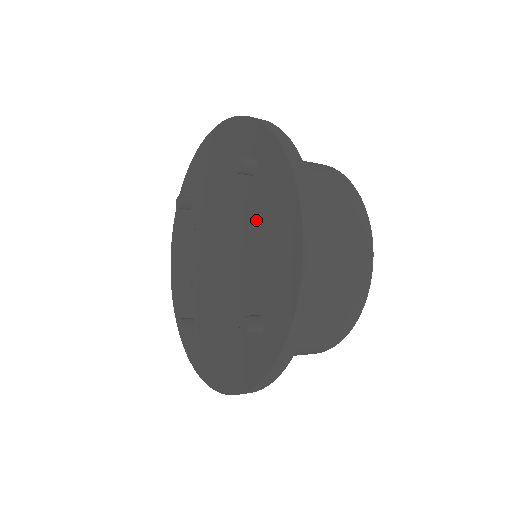
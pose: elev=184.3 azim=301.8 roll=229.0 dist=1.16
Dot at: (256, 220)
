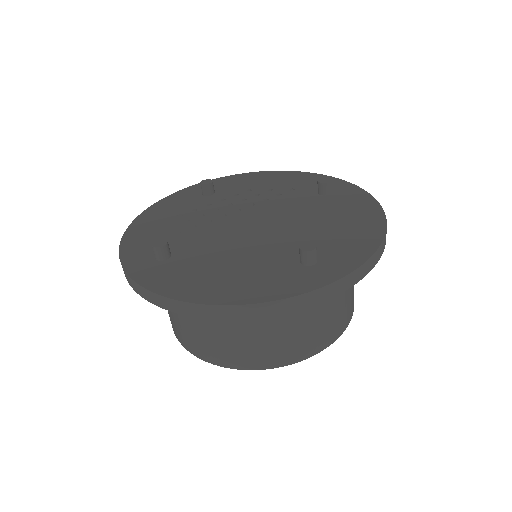
Dot at: (322, 212)
